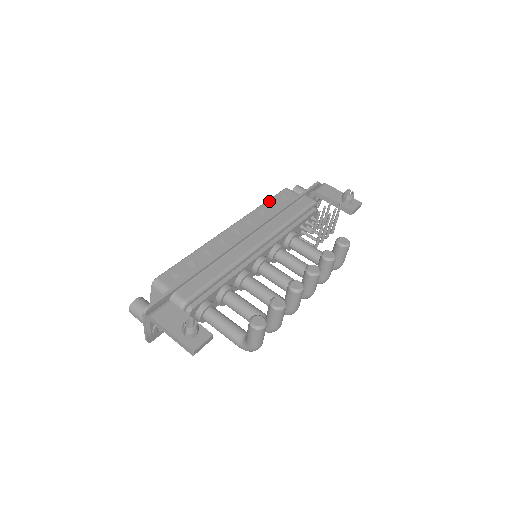
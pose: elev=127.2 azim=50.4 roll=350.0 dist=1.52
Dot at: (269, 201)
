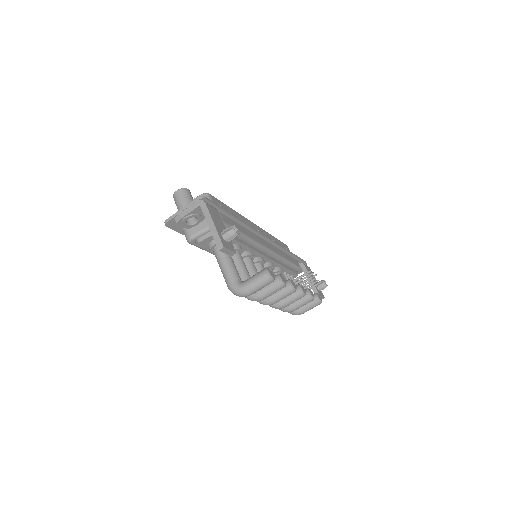
Dot at: occluded
